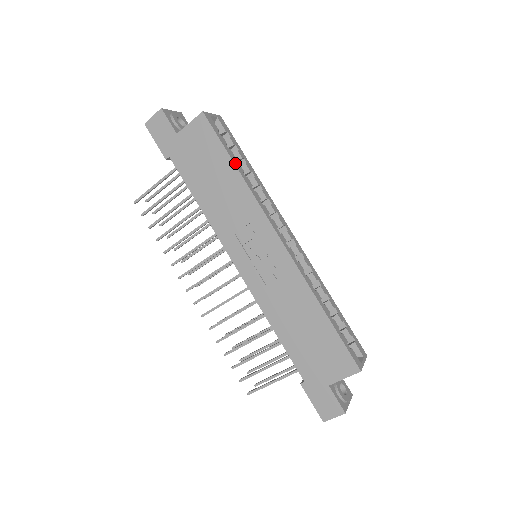
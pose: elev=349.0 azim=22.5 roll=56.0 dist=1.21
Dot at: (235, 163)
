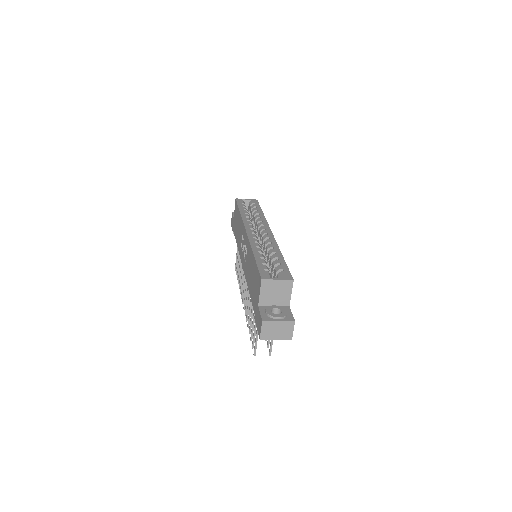
Dot at: (241, 210)
